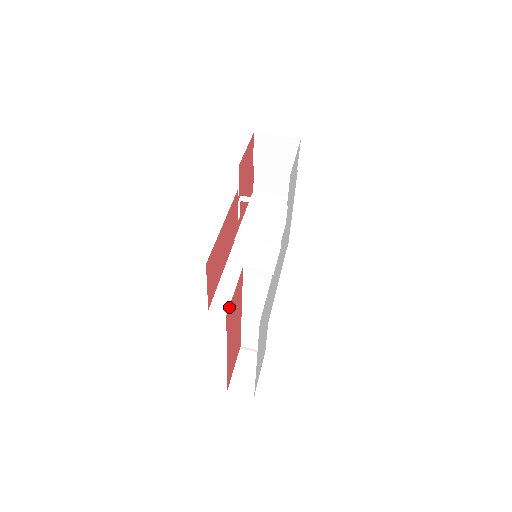
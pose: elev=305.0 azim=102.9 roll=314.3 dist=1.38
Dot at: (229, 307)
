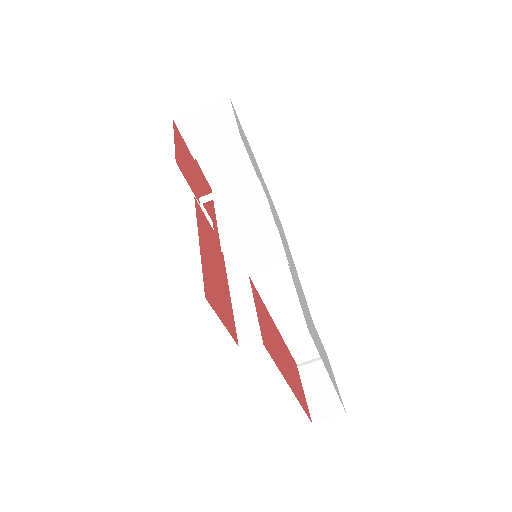
Dot at: occluded
